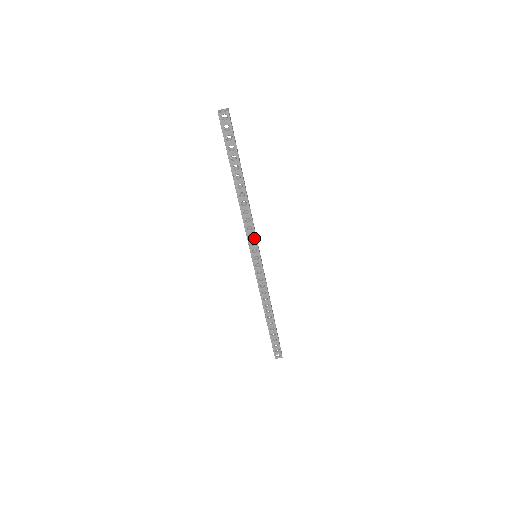
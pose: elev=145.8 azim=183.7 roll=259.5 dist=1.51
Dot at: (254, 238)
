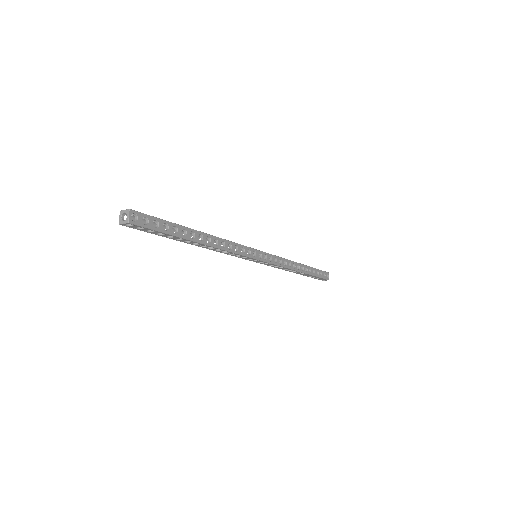
Dot at: (242, 256)
